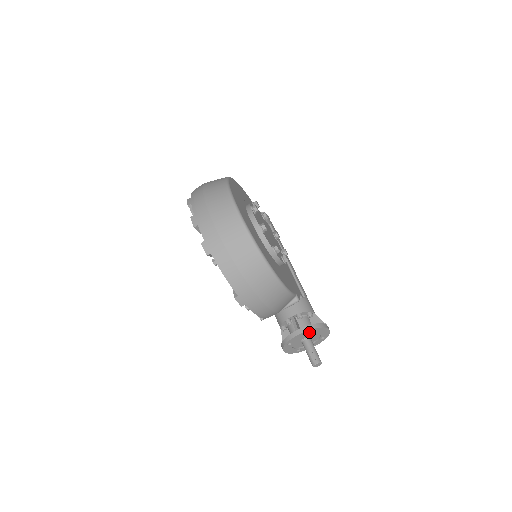
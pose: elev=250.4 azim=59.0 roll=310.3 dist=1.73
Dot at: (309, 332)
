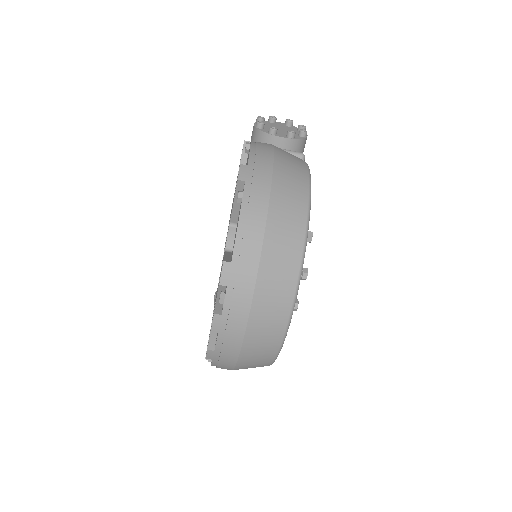
Dot at: occluded
